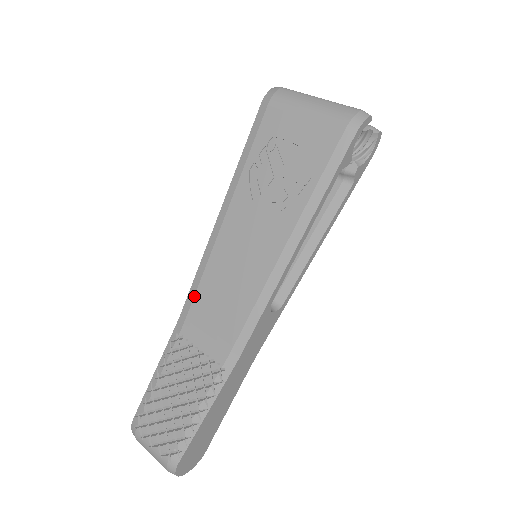
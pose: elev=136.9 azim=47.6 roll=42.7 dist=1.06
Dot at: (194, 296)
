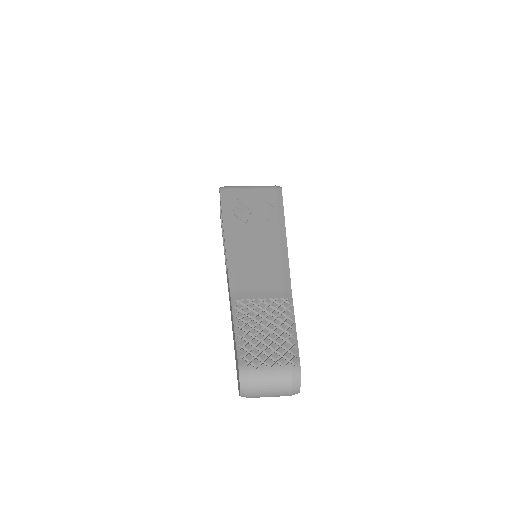
Dot at: (236, 276)
